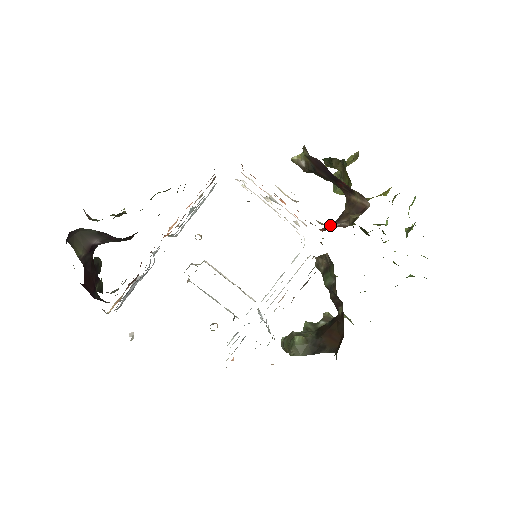
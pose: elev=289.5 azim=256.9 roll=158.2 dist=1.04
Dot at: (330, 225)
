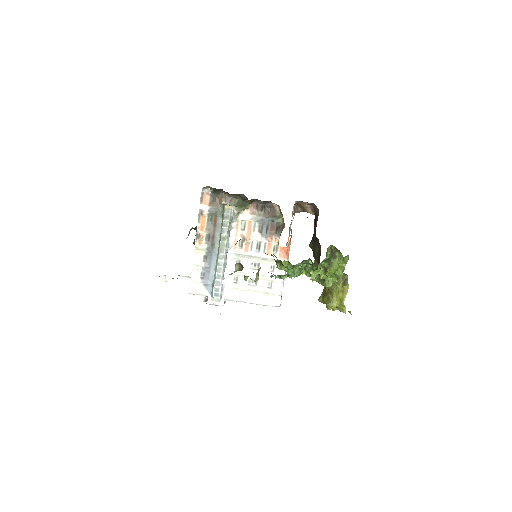
Dot at: occluded
